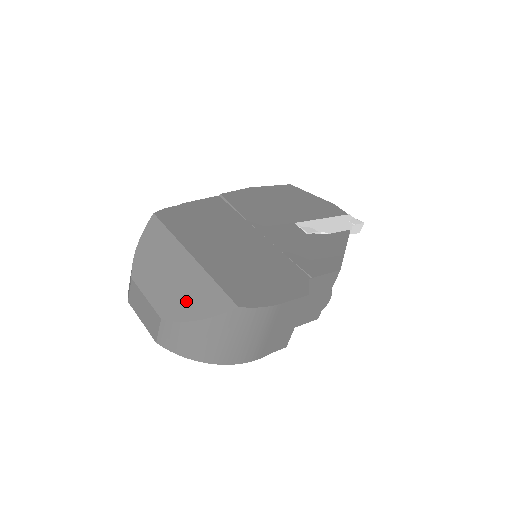
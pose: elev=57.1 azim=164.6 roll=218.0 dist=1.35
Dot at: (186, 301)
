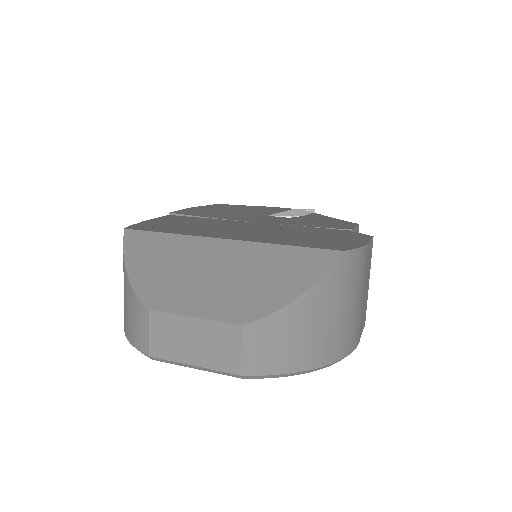
Dot at: (263, 285)
